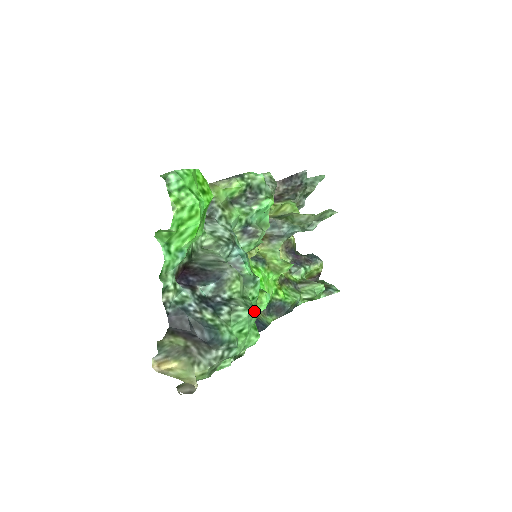
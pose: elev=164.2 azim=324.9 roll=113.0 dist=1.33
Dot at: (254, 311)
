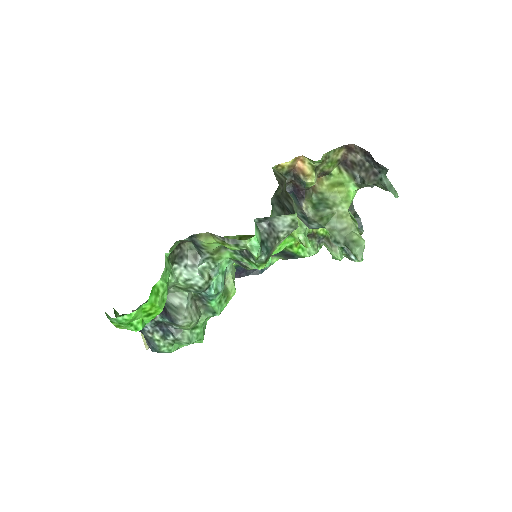
Dot at: (197, 340)
